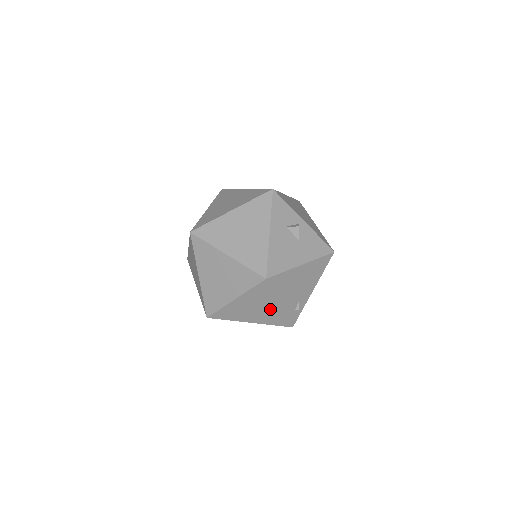
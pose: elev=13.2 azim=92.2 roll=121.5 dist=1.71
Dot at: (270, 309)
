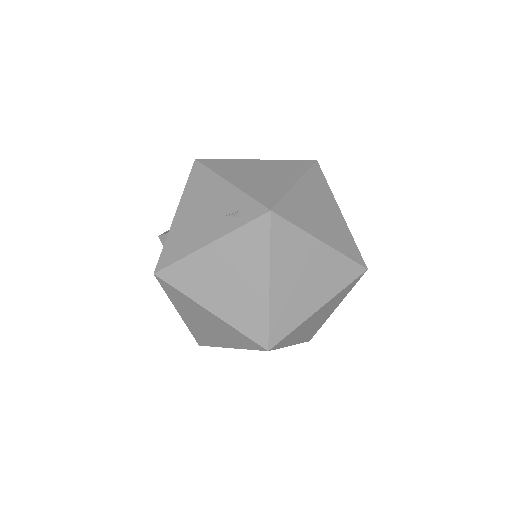
Dot at: occluded
